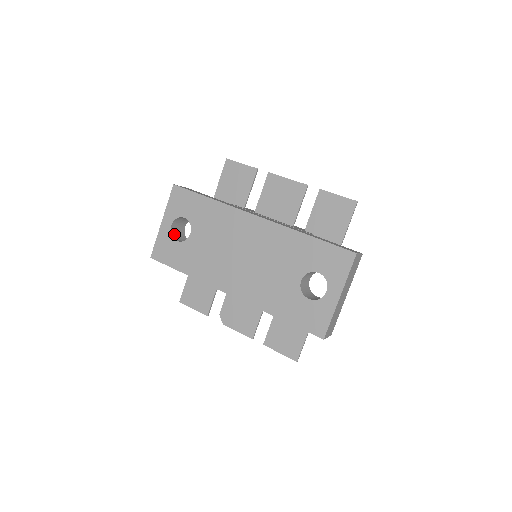
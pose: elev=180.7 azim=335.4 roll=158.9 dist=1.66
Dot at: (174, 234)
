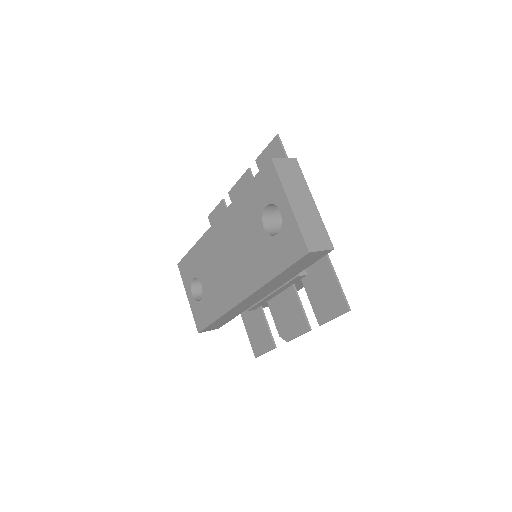
Dot at: (200, 299)
